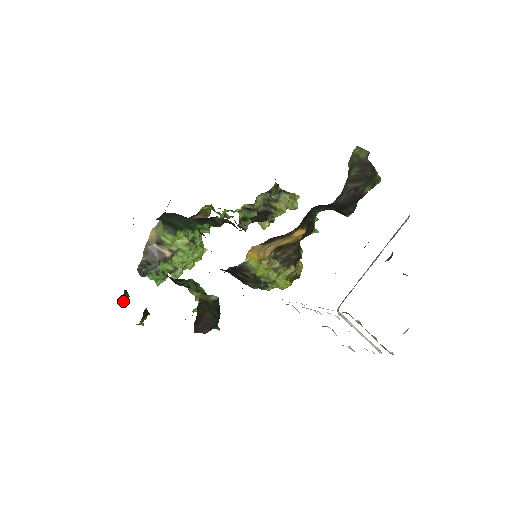
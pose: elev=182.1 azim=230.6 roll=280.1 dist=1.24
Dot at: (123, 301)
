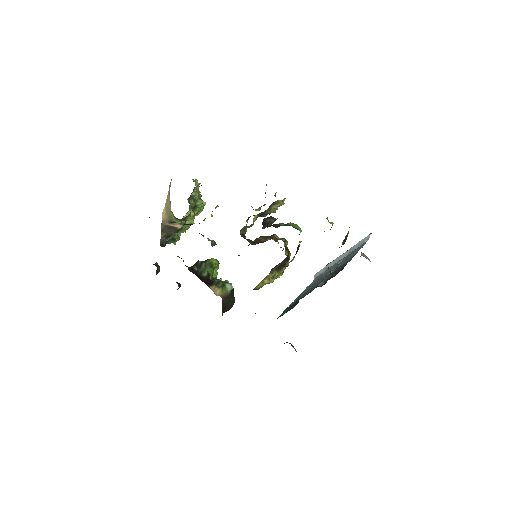
Dot at: (157, 272)
